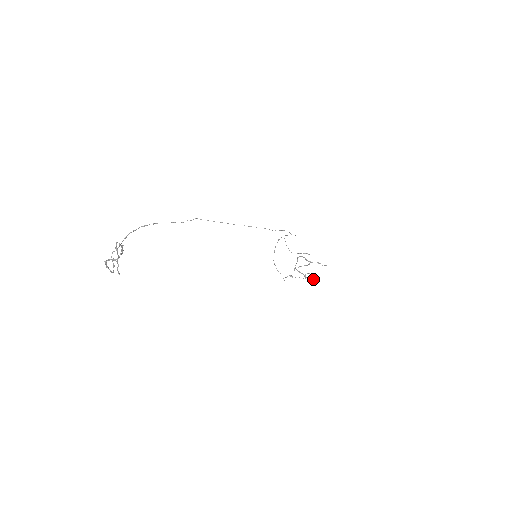
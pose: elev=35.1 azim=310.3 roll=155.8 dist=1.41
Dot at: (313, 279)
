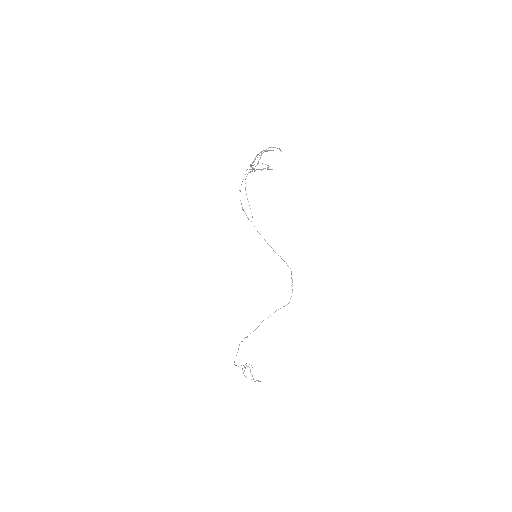
Dot at: occluded
